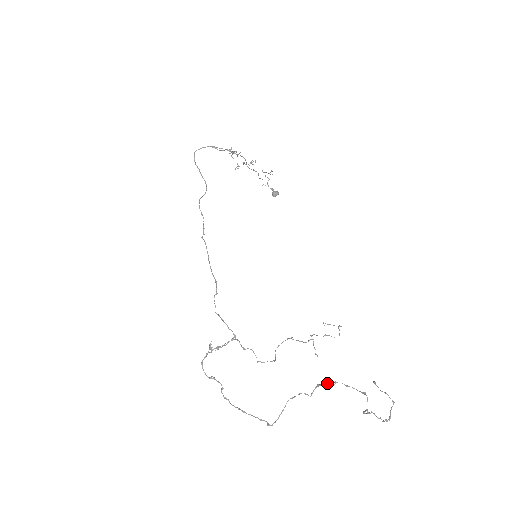
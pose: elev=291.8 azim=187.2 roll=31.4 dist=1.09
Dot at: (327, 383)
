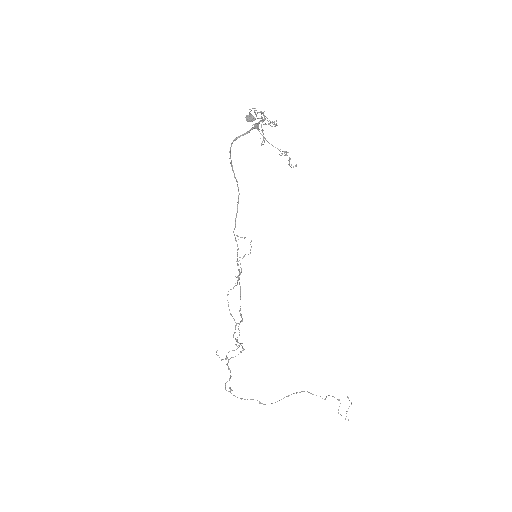
Dot at: occluded
